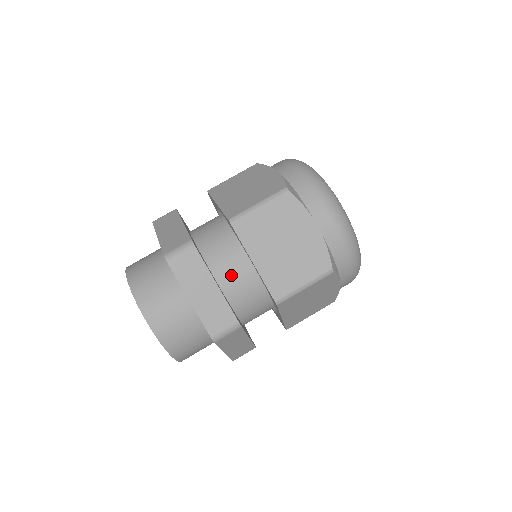
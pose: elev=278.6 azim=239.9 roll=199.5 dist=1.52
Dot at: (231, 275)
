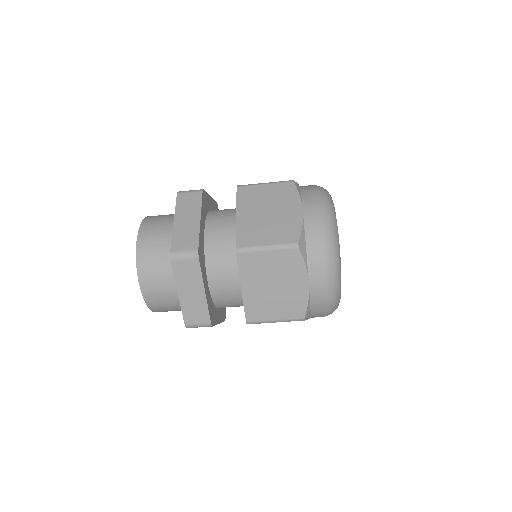
Dot at: occluded
